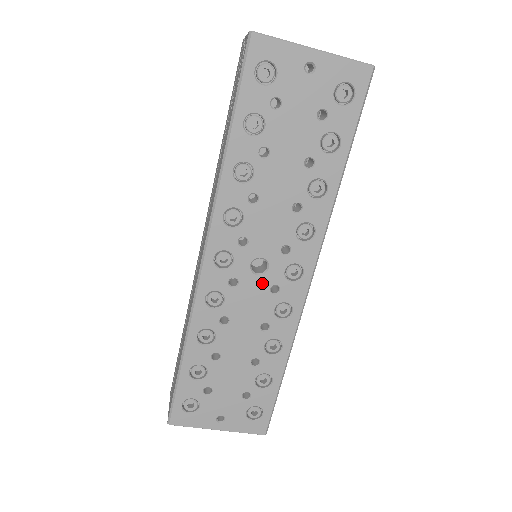
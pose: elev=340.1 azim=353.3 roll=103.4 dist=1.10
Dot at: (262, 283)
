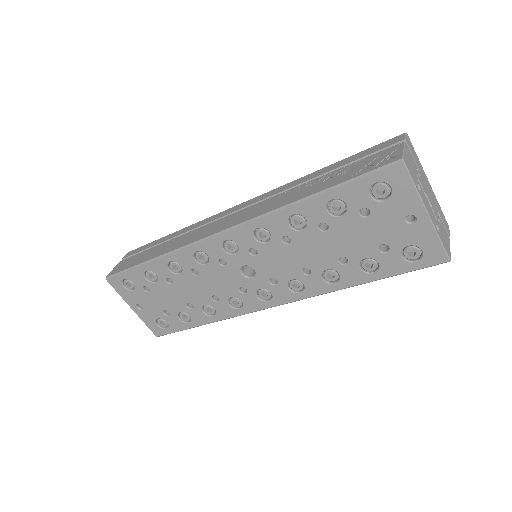
Dot at: (239, 280)
